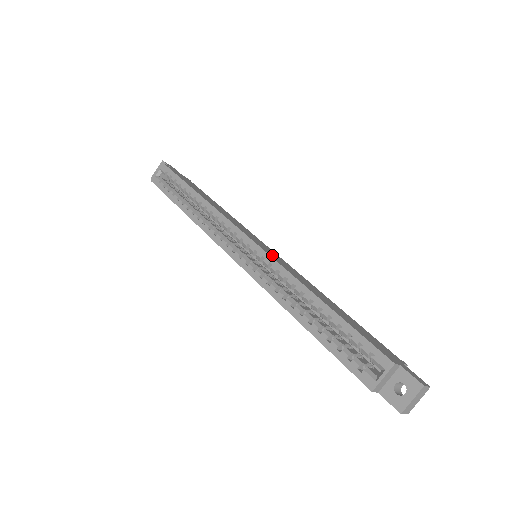
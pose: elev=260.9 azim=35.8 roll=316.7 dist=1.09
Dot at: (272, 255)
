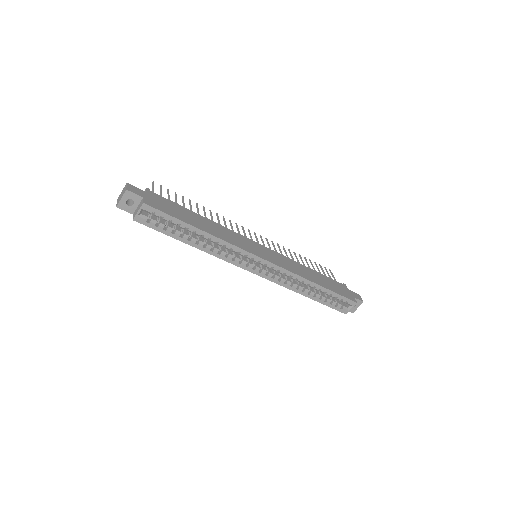
Dot at: (279, 262)
